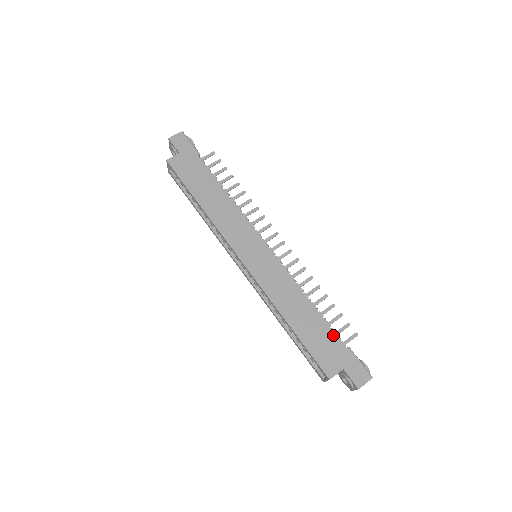
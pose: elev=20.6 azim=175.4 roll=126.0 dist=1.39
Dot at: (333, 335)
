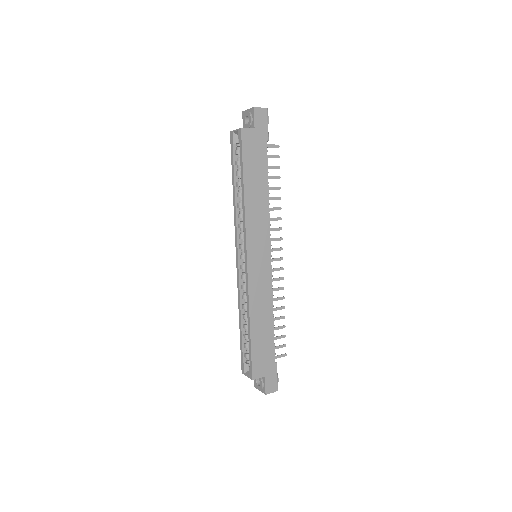
Dot at: (273, 350)
